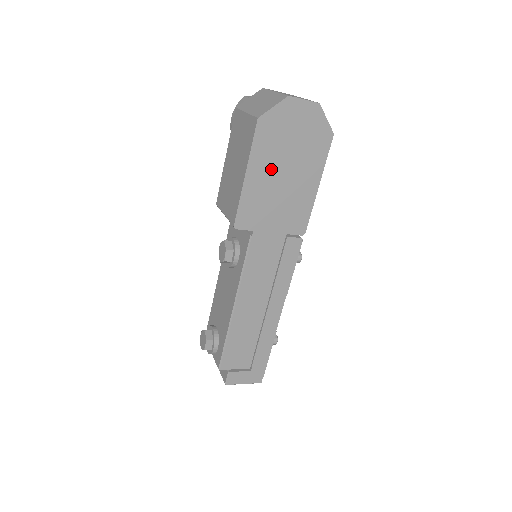
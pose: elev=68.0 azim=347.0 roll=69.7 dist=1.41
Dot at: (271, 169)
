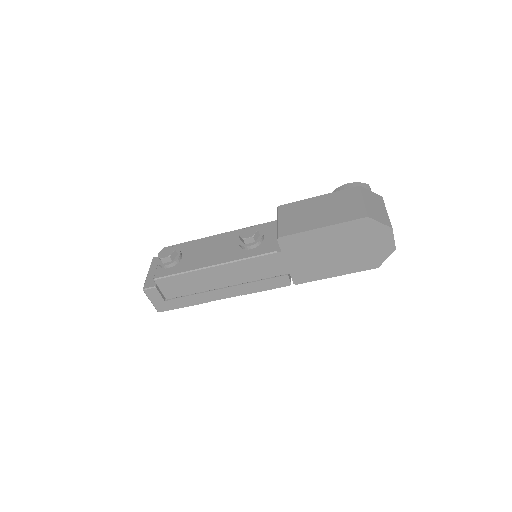
Dot at: (334, 241)
